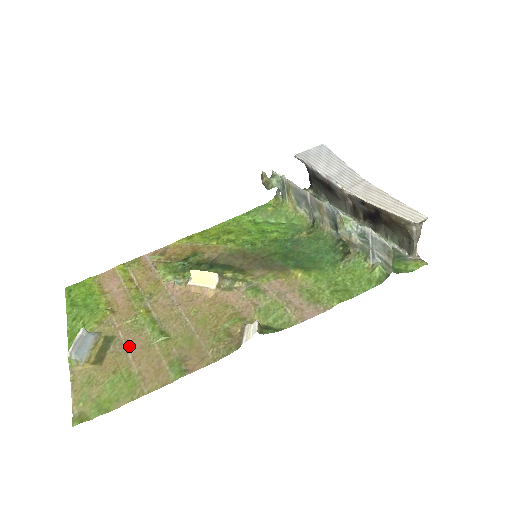
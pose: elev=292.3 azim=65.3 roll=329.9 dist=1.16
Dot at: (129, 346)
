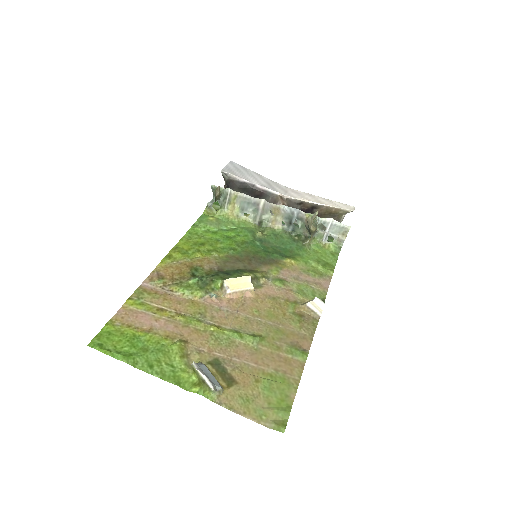
Dot at: (240, 358)
